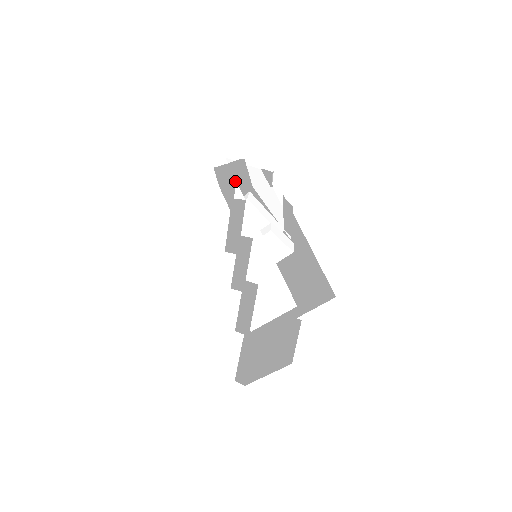
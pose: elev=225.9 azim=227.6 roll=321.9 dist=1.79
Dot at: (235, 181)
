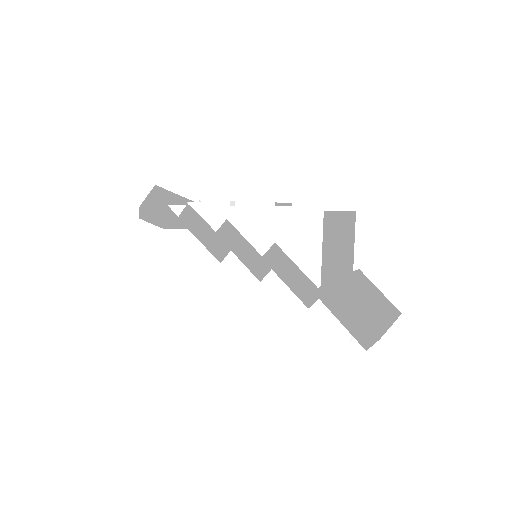
Dot at: (166, 206)
